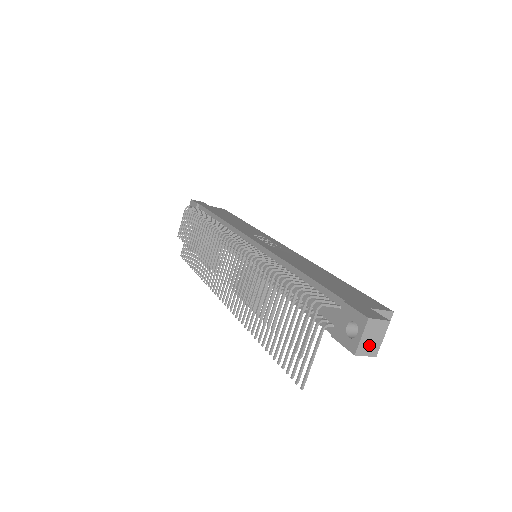
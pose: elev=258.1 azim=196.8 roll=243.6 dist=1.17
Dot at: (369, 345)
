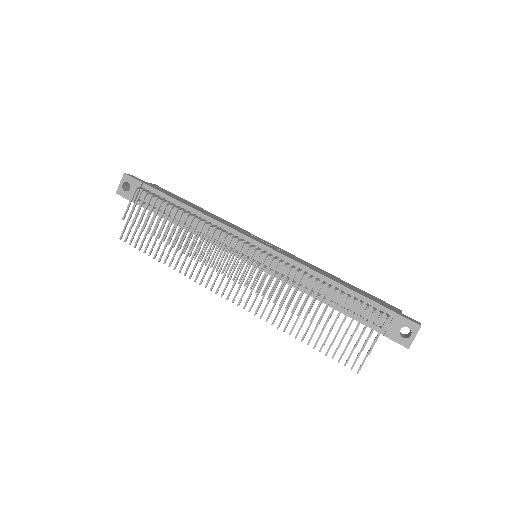
Dot at: occluded
